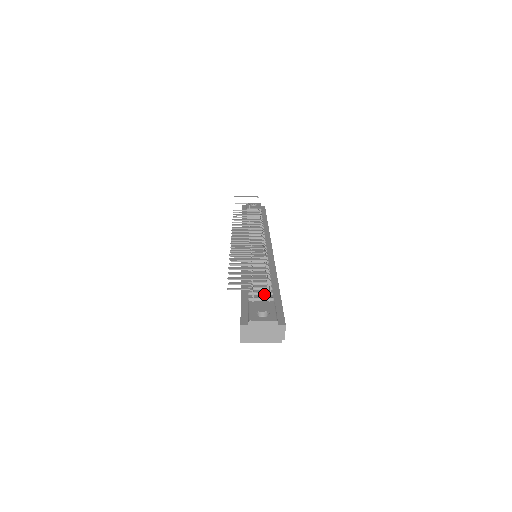
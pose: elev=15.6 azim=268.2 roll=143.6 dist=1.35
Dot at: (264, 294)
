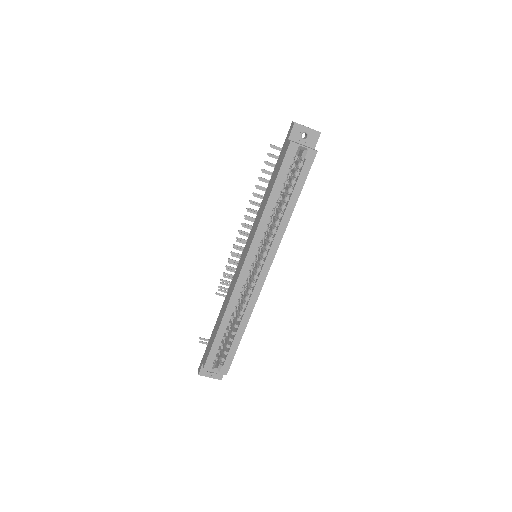
Dot at: occluded
